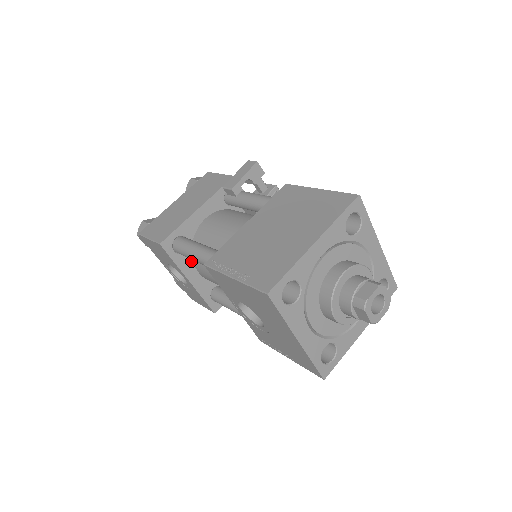
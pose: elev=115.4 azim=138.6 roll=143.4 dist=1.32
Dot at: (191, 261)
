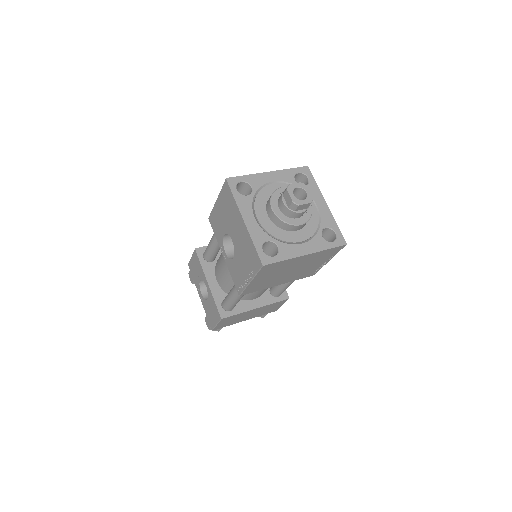
Dot at: (214, 270)
